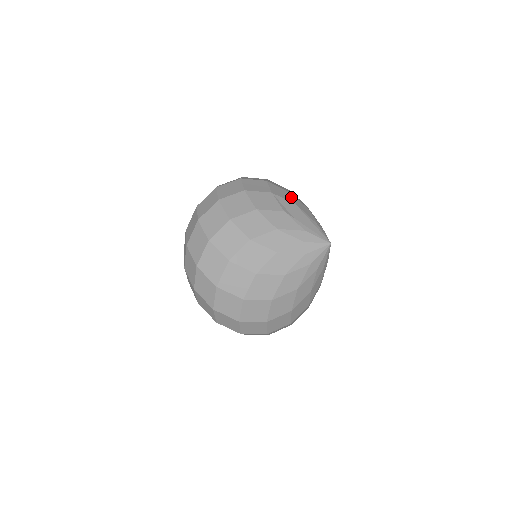
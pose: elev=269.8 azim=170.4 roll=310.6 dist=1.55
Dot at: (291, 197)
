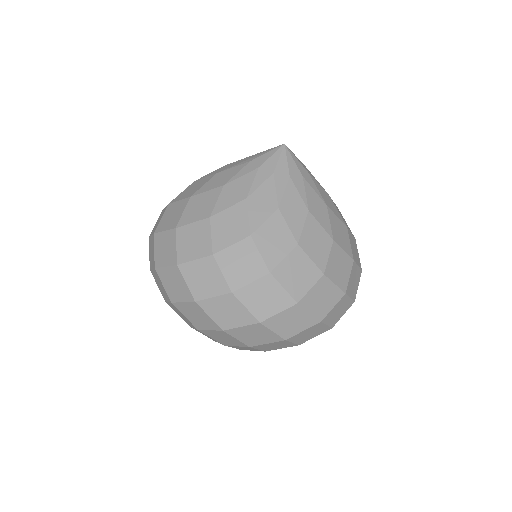
Dot at: occluded
